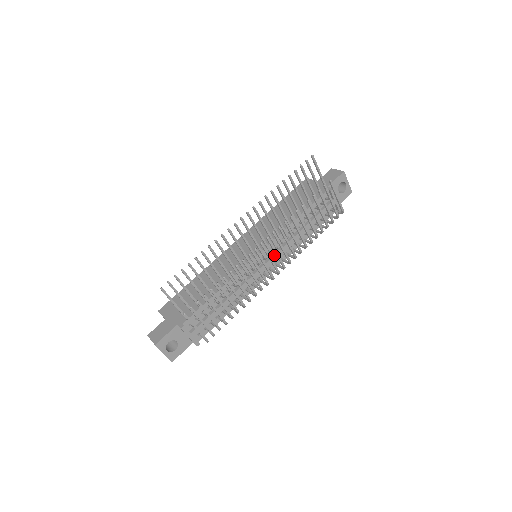
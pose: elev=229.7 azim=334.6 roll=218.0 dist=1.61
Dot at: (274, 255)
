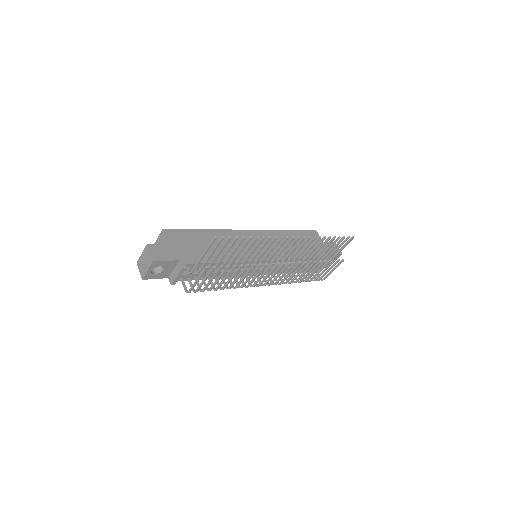
Dot at: (269, 269)
